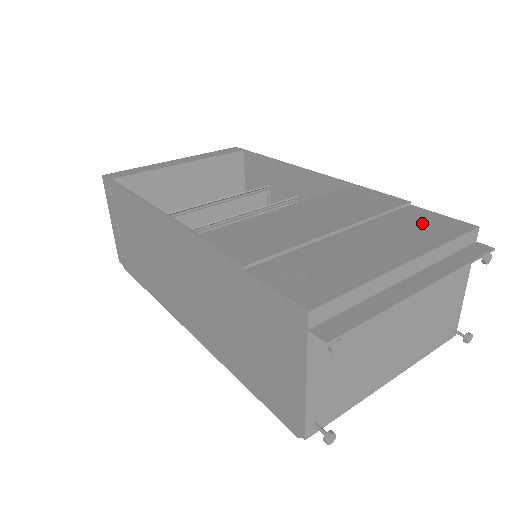
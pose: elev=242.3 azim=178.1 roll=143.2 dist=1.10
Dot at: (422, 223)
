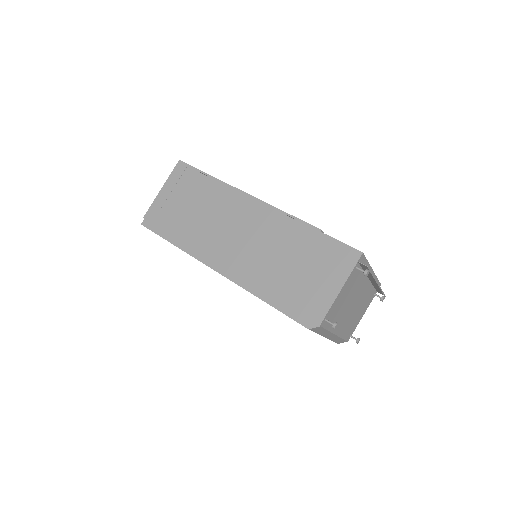
Dot at: occluded
